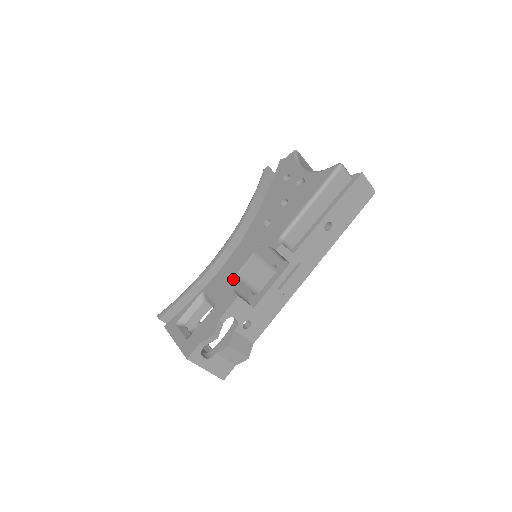
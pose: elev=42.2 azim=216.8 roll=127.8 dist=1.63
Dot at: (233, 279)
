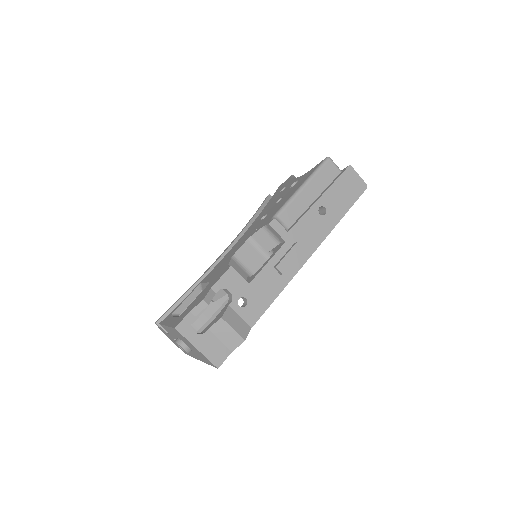
Dot at: (229, 260)
